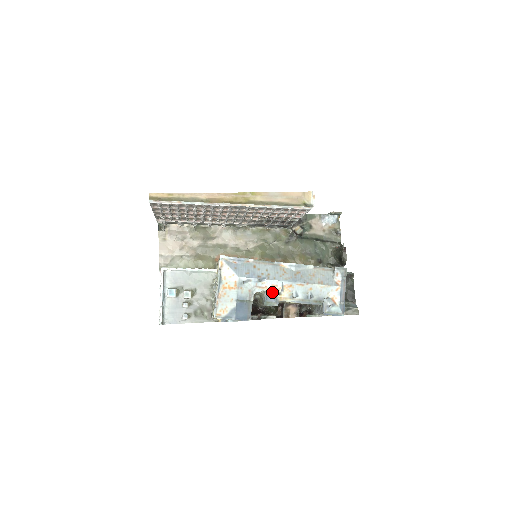
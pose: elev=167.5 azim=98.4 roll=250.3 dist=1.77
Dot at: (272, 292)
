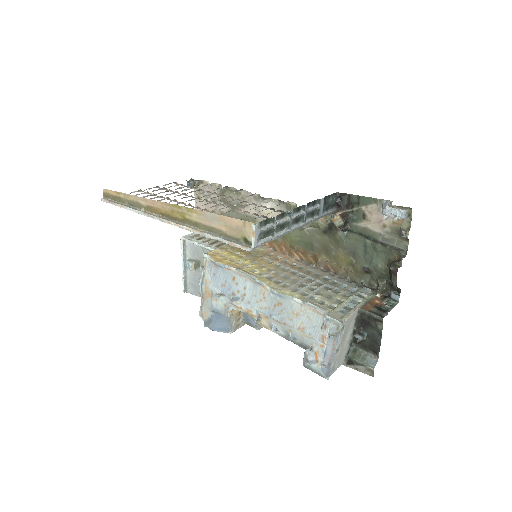
Dot at: (250, 314)
